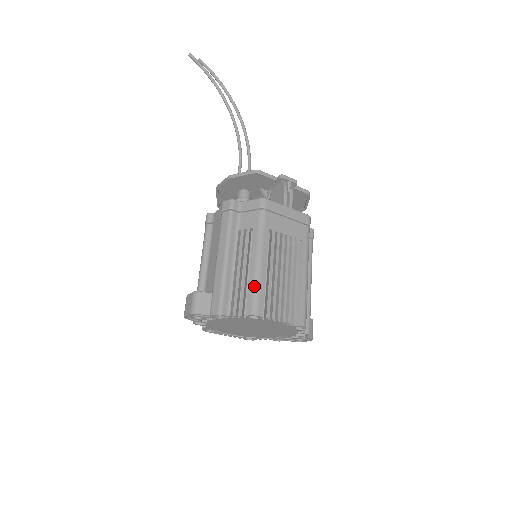
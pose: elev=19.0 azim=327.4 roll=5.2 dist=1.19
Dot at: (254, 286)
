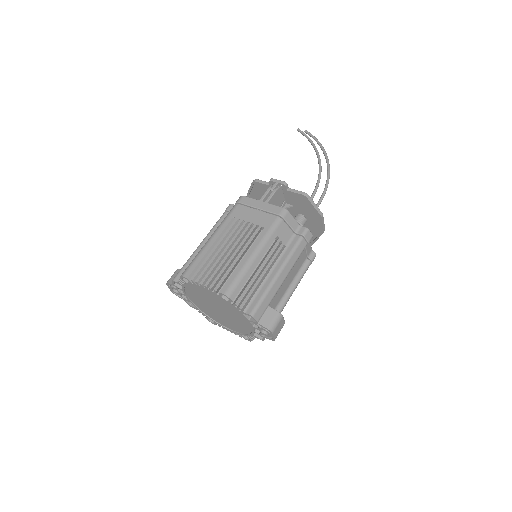
Dot at: (195, 256)
